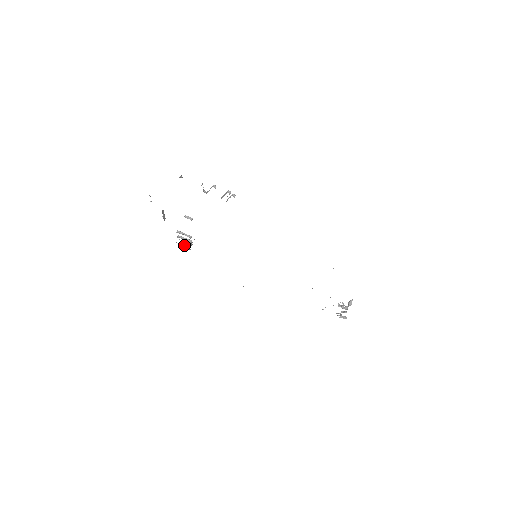
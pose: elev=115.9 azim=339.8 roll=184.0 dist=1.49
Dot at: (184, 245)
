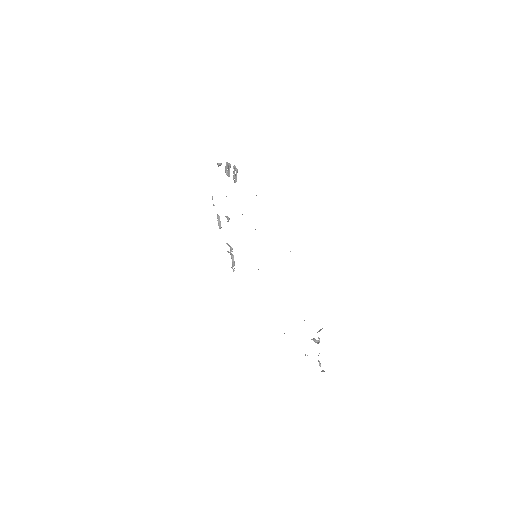
Dot at: occluded
